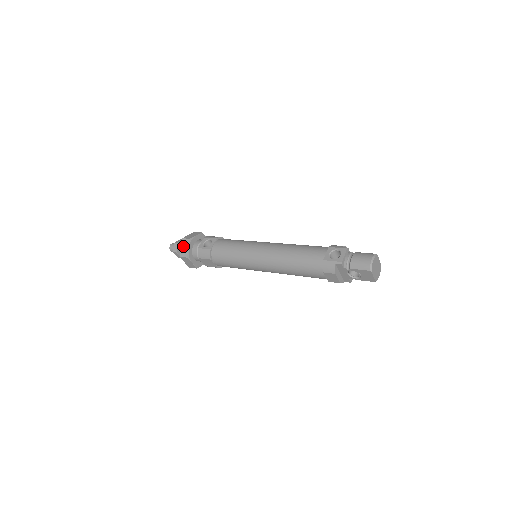
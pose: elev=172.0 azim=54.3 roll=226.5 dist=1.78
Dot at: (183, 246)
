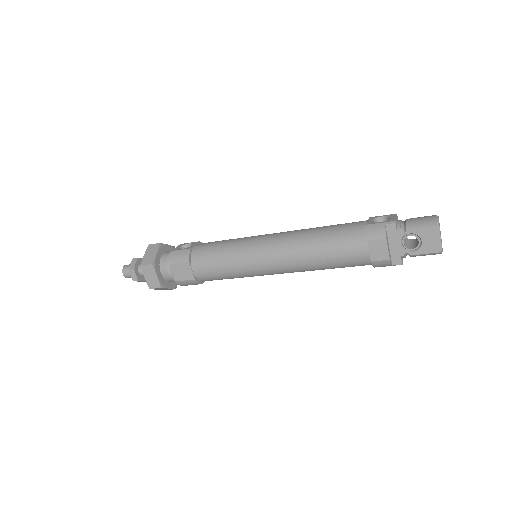
Dot at: (148, 252)
